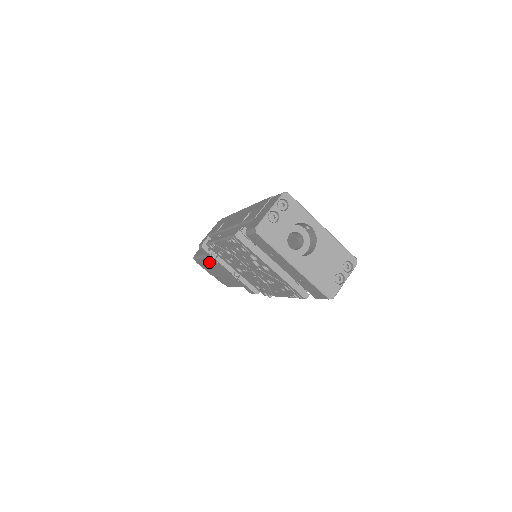
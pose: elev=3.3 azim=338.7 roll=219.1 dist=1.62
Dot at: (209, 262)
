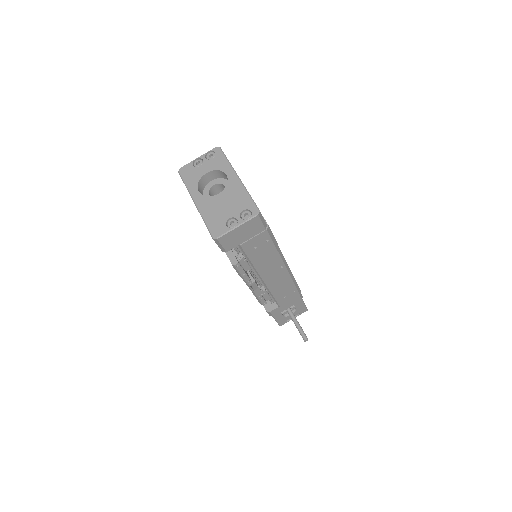
Dot at: occluded
